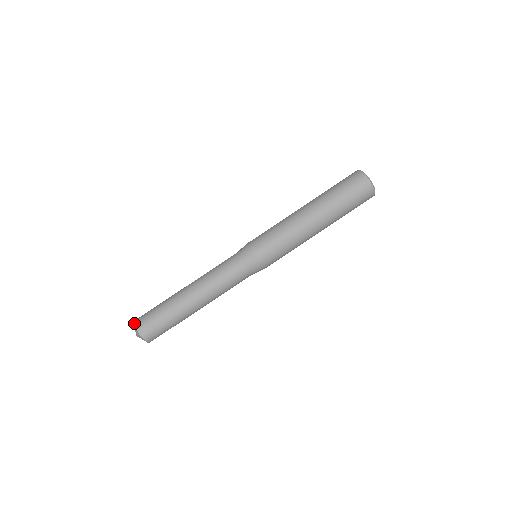
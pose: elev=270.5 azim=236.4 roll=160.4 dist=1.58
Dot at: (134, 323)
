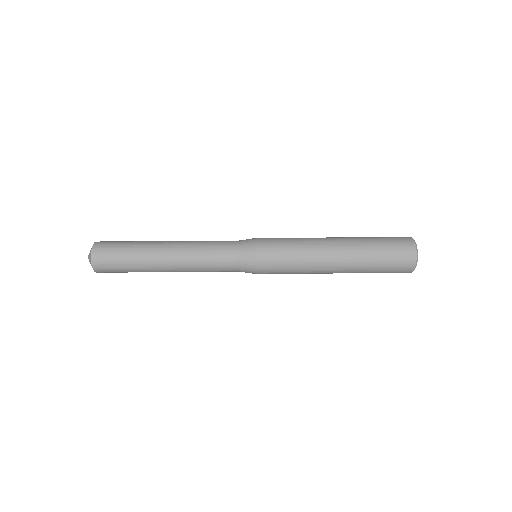
Dot at: (91, 254)
